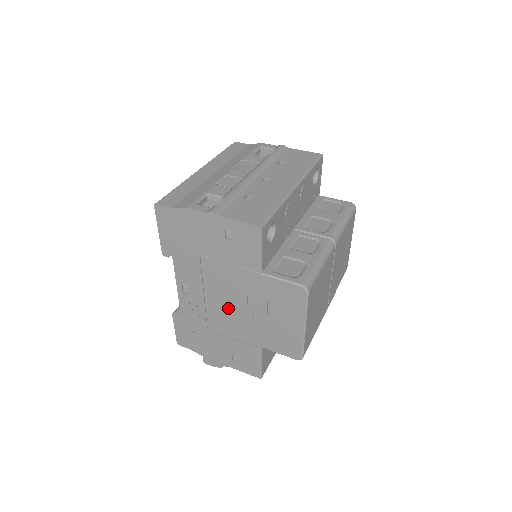
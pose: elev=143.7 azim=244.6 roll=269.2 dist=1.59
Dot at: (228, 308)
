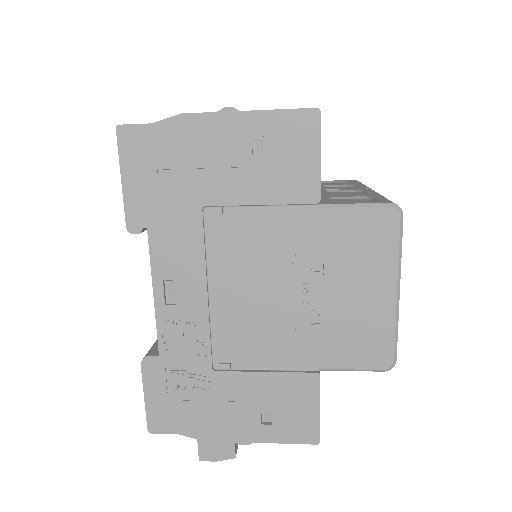
Dot at: (255, 305)
